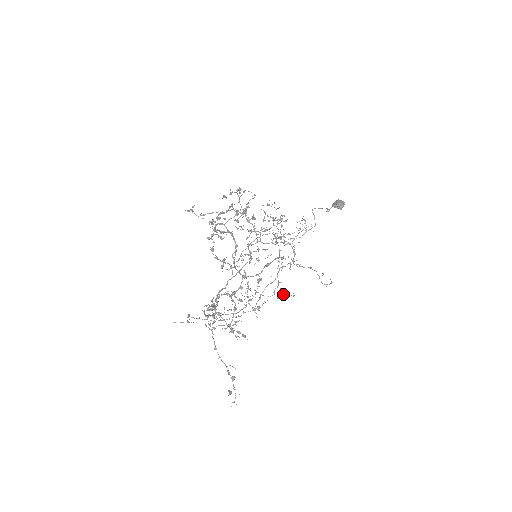
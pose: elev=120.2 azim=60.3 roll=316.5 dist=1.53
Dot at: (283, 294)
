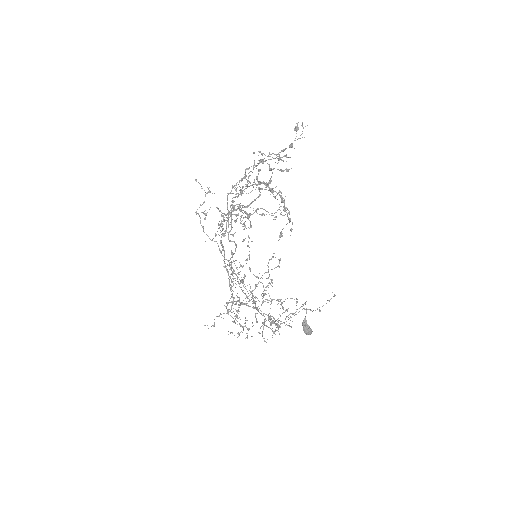
Dot at: occluded
